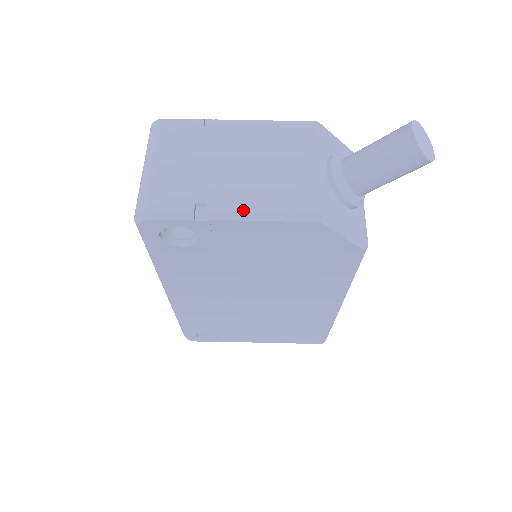
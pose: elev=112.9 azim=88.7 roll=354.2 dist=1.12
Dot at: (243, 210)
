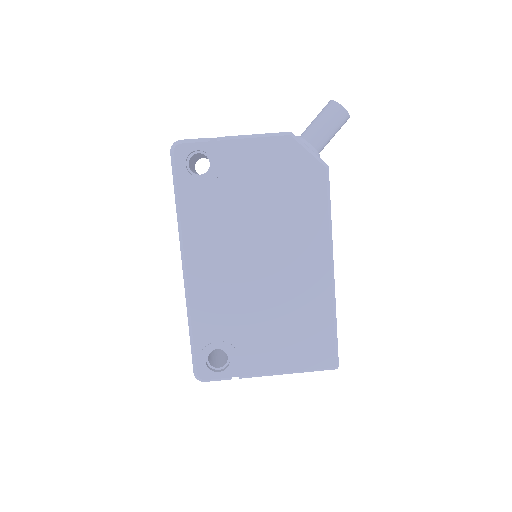
Dot at: (240, 135)
